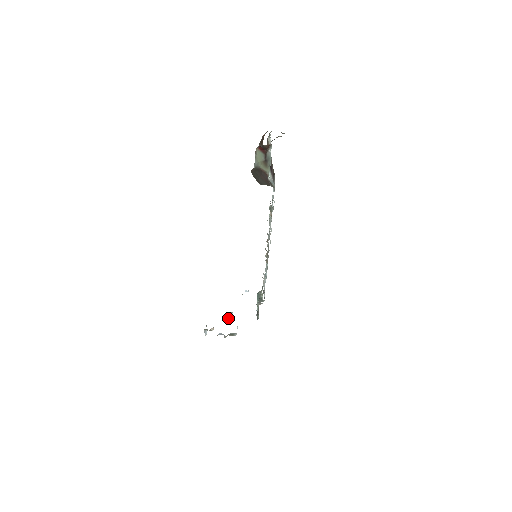
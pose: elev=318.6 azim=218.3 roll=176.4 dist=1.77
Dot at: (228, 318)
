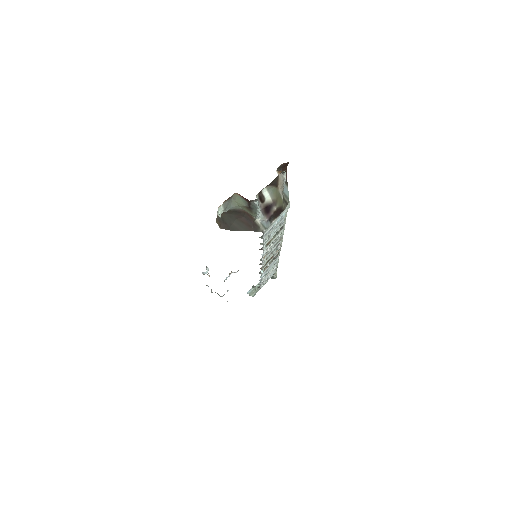
Dot at: occluded
